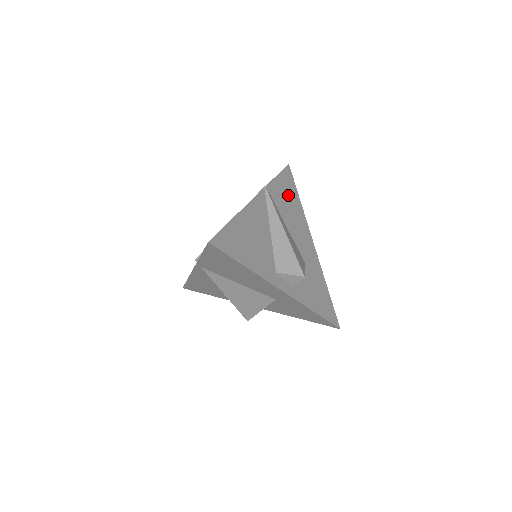
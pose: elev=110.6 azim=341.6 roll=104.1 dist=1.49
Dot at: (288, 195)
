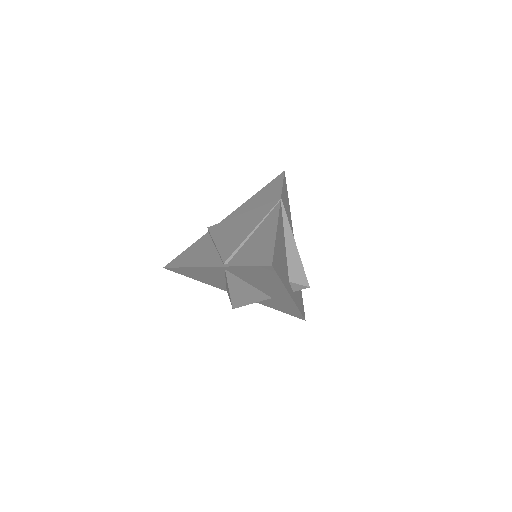
Dot at: (286, 203)
